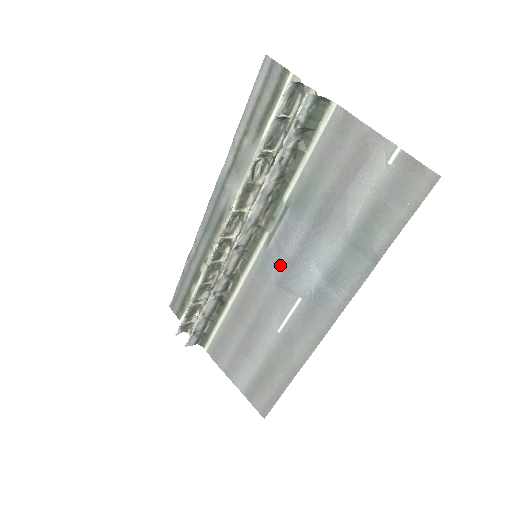
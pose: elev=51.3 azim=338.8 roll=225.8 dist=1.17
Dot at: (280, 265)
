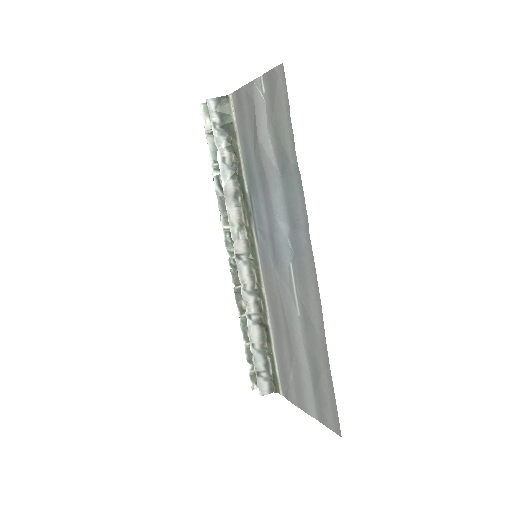
Dot at: (269, 248)
